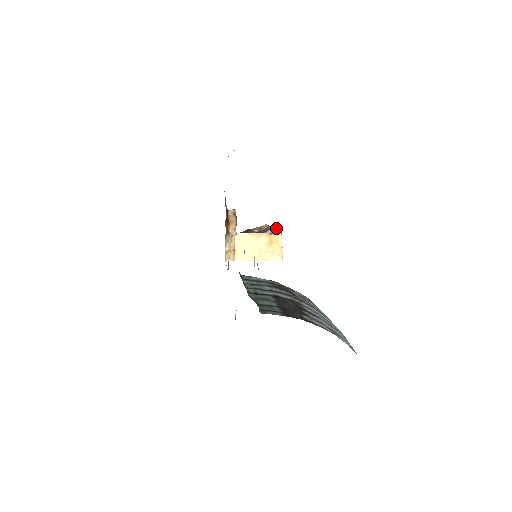
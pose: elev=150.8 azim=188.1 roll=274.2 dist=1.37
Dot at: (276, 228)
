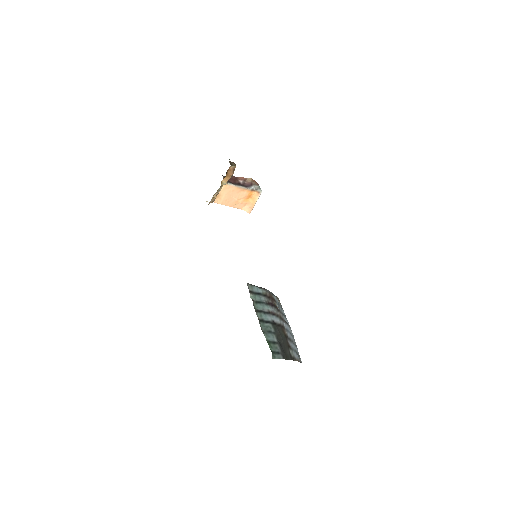
Dot at: (258, 184)
